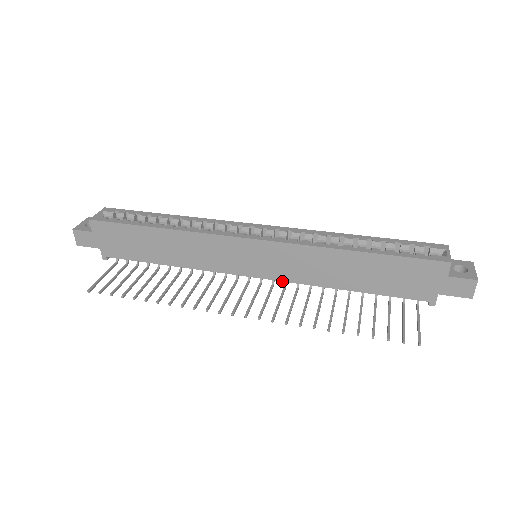
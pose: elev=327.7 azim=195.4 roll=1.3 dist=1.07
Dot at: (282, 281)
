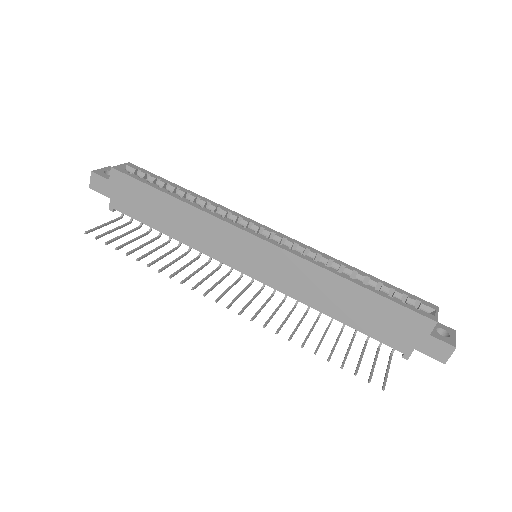
Dot at: occluded
